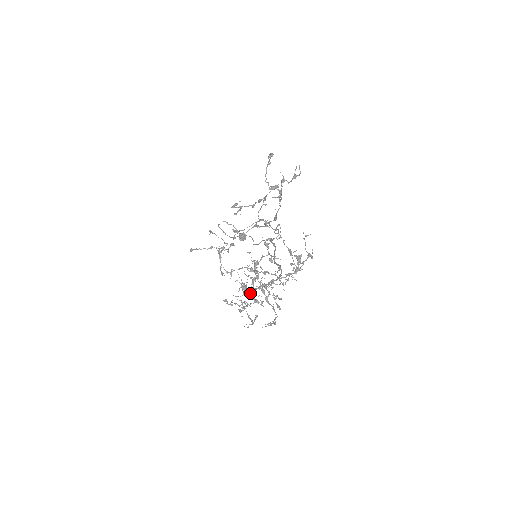
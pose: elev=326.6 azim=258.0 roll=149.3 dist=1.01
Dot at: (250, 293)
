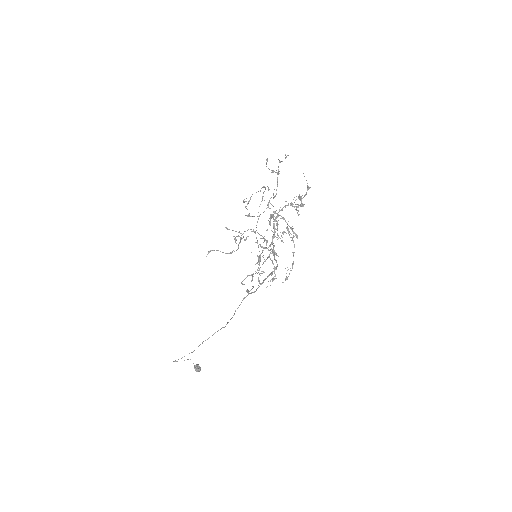
Dot at: (269, 245)
